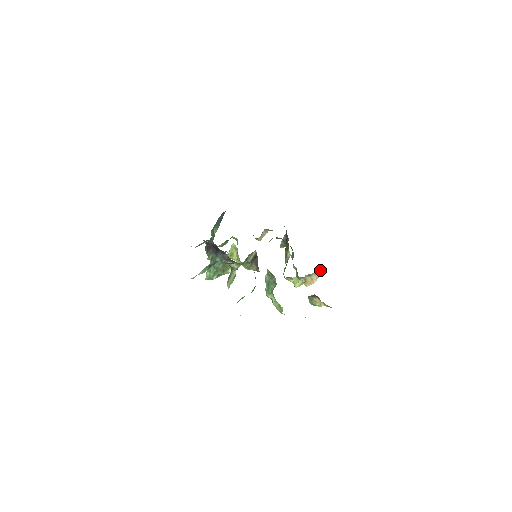
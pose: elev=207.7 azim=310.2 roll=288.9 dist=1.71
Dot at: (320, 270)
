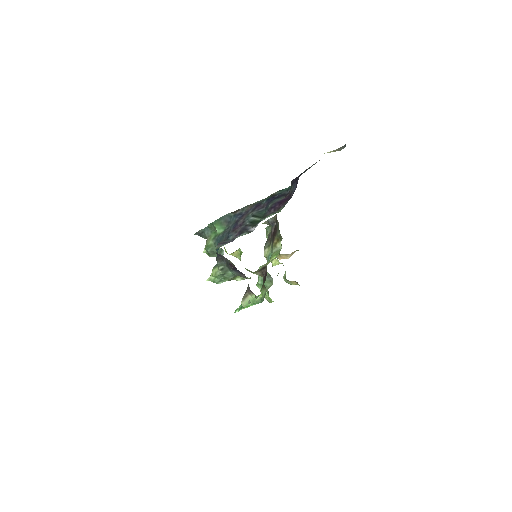
Dot at: (297, 250)
